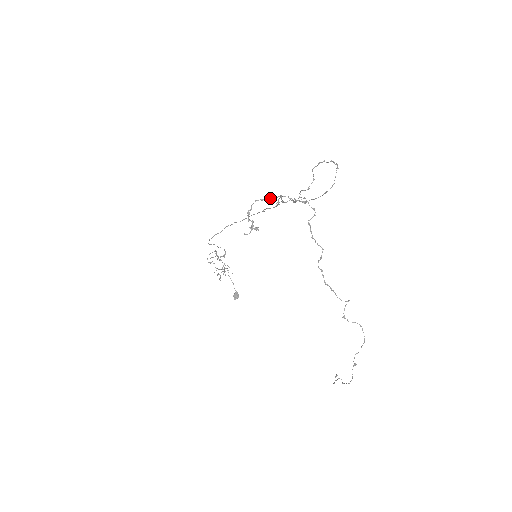
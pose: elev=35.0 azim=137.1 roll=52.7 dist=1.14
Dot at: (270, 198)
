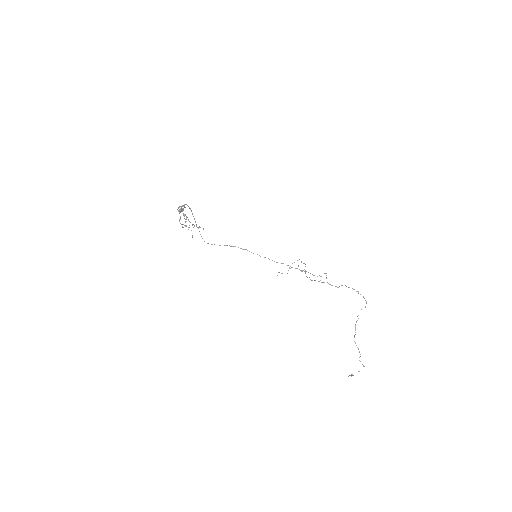
Dot at: occluded
